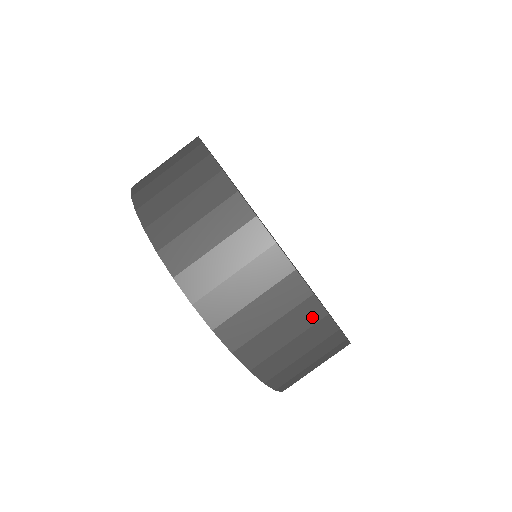
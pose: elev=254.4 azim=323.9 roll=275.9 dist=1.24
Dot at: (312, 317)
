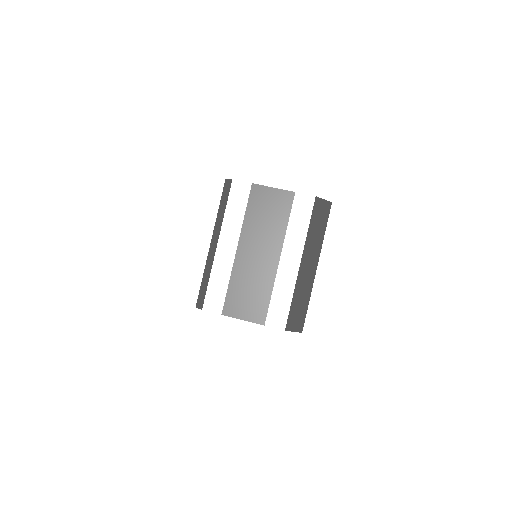
Dot at: occluded
